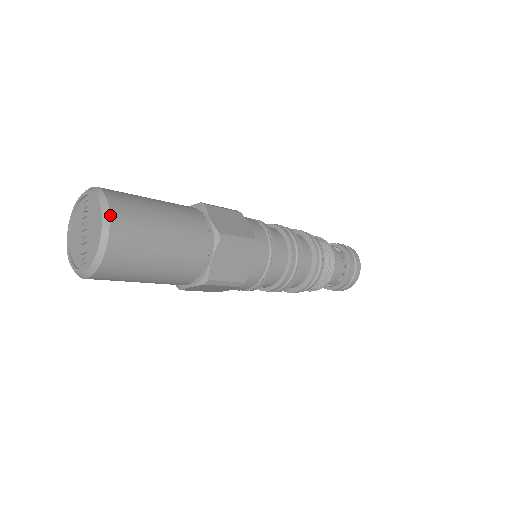
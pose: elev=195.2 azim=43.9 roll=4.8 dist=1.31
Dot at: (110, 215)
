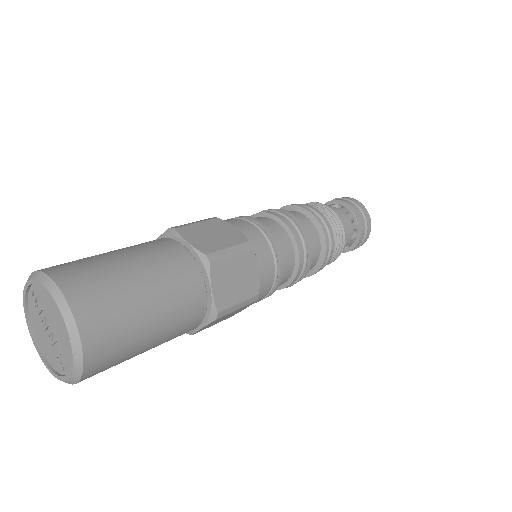
Dot at: (66, 300)
